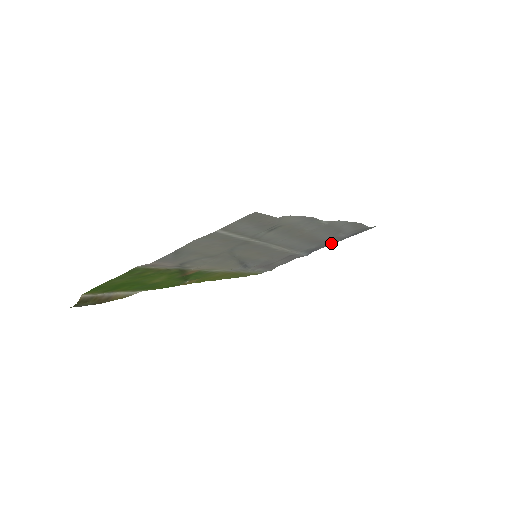
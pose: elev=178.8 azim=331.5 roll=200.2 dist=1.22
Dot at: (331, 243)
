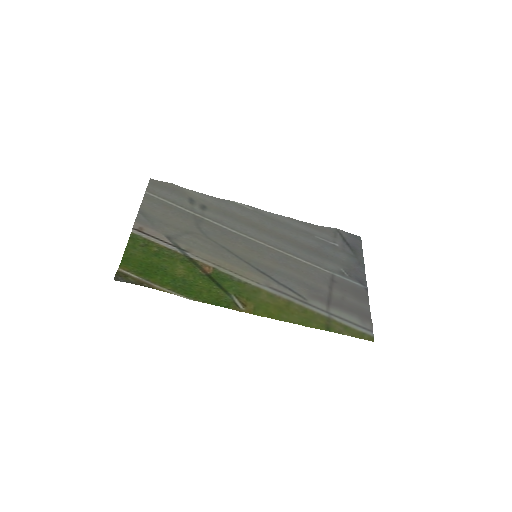
Dot at: (356, 265)
